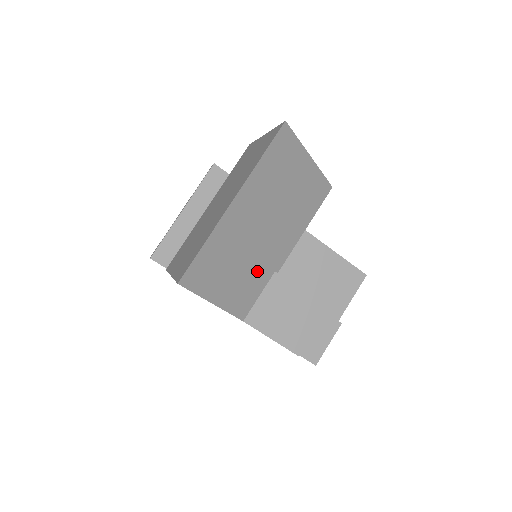
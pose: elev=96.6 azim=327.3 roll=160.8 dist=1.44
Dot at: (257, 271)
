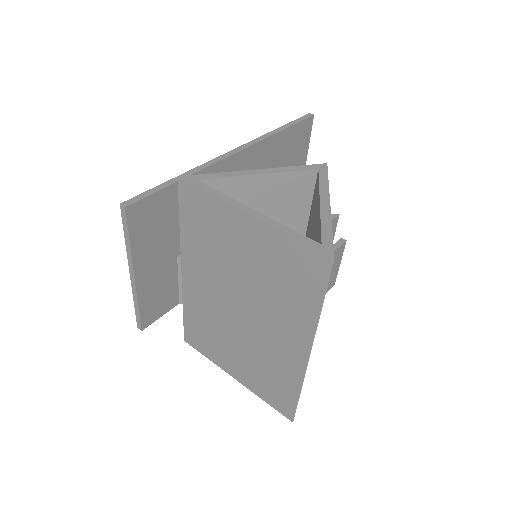
Dot at: occluded
